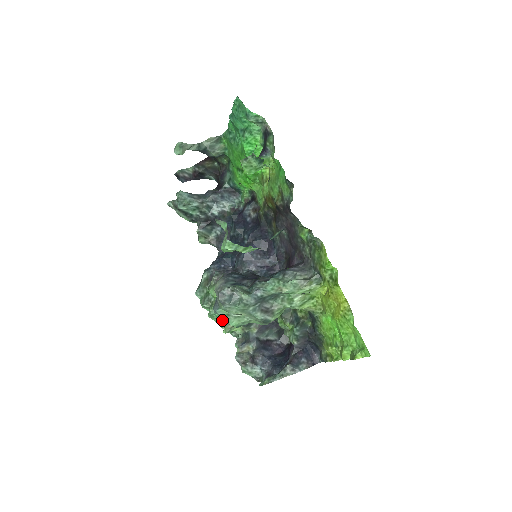
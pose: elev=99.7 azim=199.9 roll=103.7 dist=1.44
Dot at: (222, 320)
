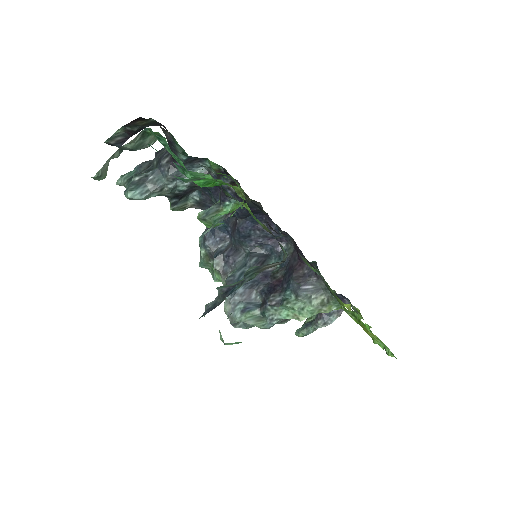
Dot at: occluded
